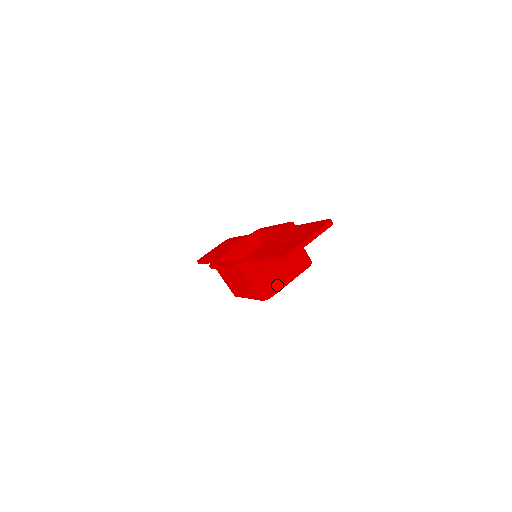
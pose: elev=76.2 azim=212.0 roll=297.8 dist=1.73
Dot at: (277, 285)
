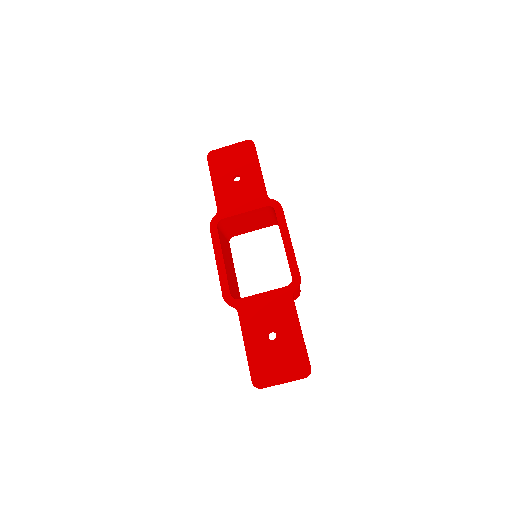
Dot at: occluded
